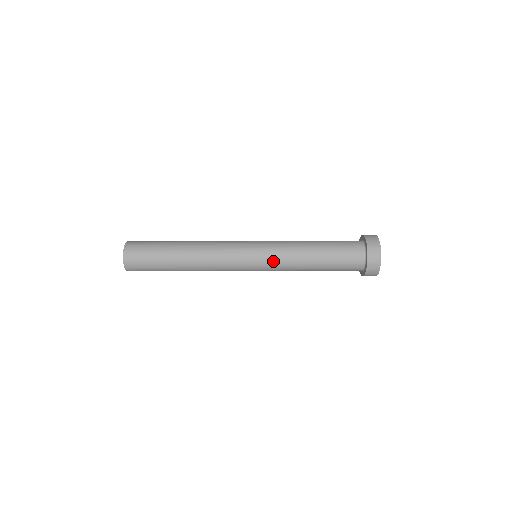
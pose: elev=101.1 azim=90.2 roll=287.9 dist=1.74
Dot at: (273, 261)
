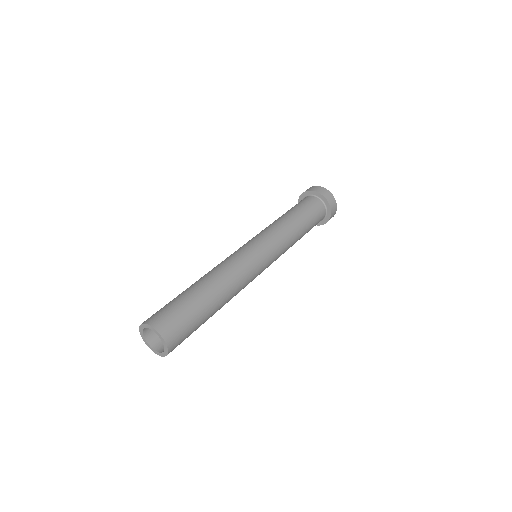
Dot at: (274, 240)
